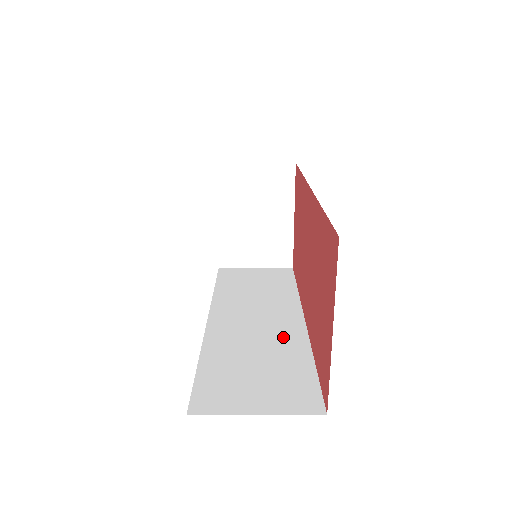
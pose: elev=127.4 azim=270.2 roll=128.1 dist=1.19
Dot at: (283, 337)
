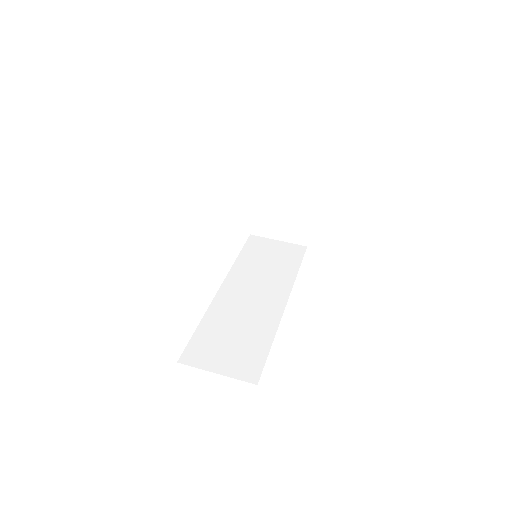
Dot at: (263, 316)
